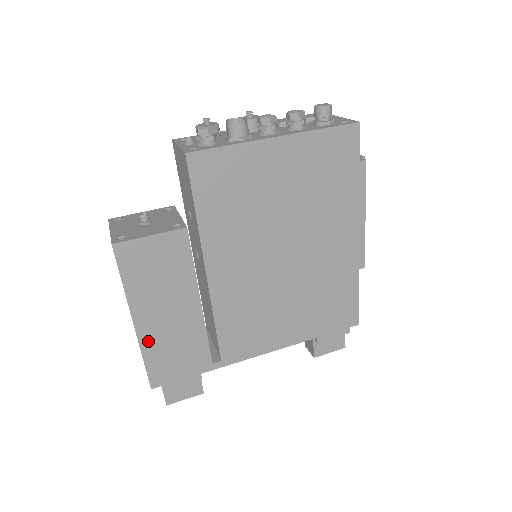
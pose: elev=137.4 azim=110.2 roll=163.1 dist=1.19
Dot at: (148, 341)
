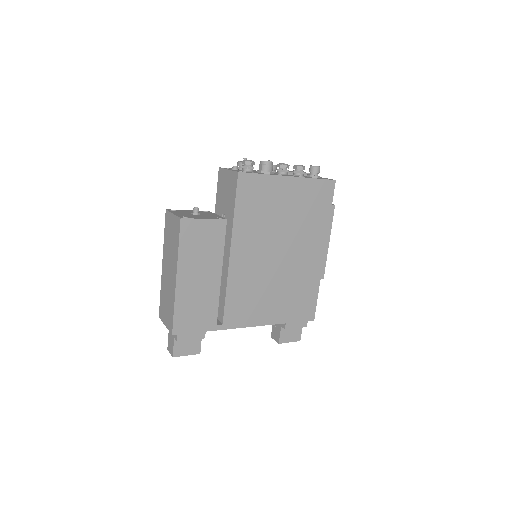
Dot at: (181, 295)
